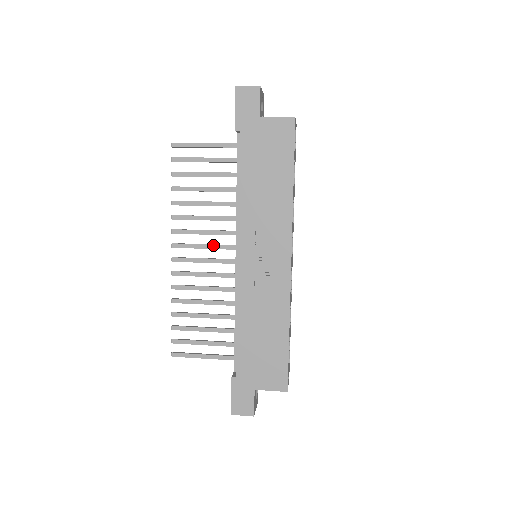
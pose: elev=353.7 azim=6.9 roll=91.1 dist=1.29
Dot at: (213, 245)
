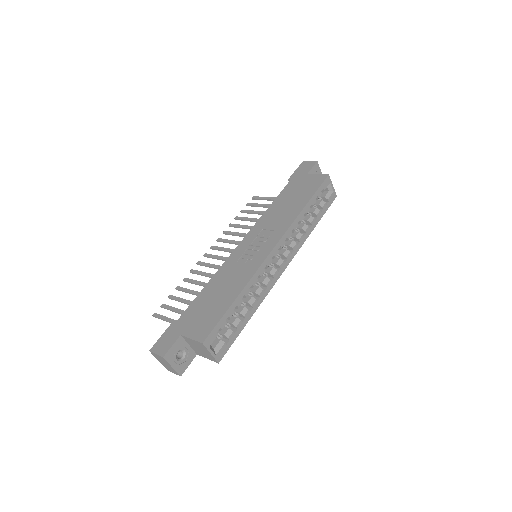
Dot at: occluded
